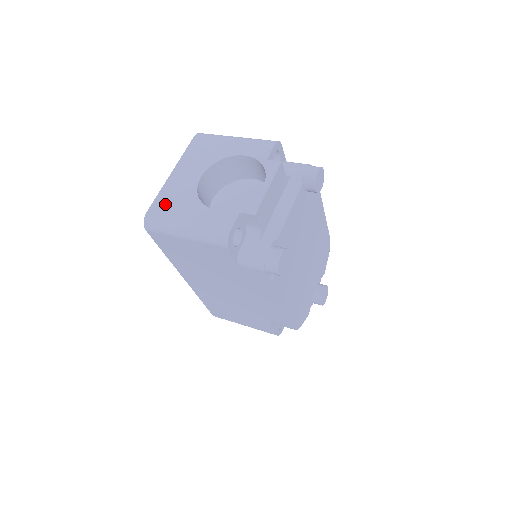
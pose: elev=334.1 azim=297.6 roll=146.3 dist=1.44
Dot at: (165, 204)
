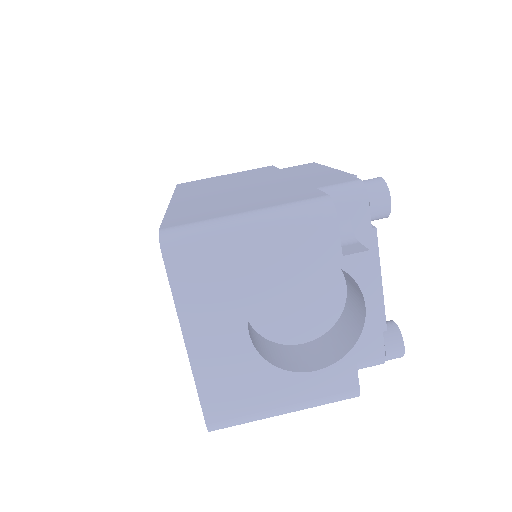
Dot at: (226, 399)
